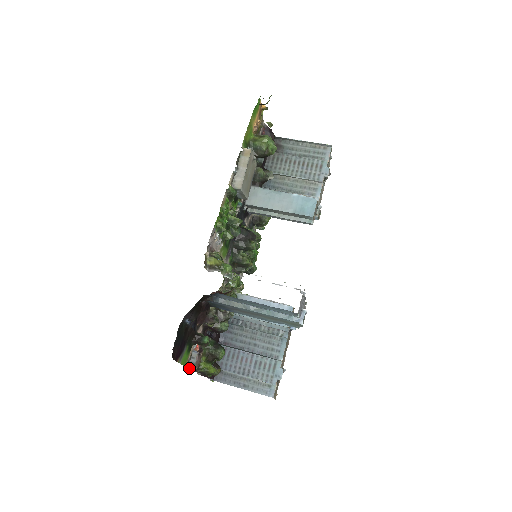
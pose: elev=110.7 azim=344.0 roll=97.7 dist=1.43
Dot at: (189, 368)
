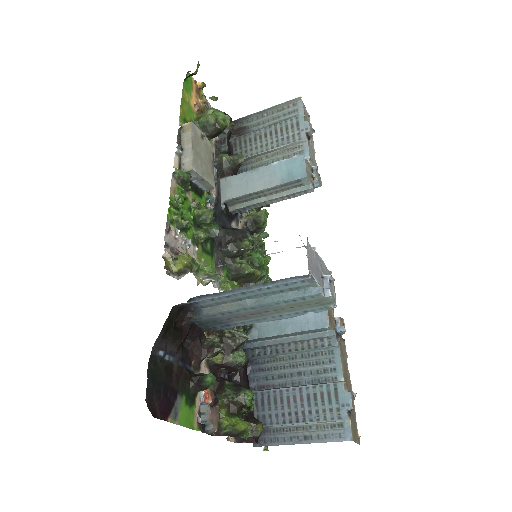
Dot at: (203, 432)
